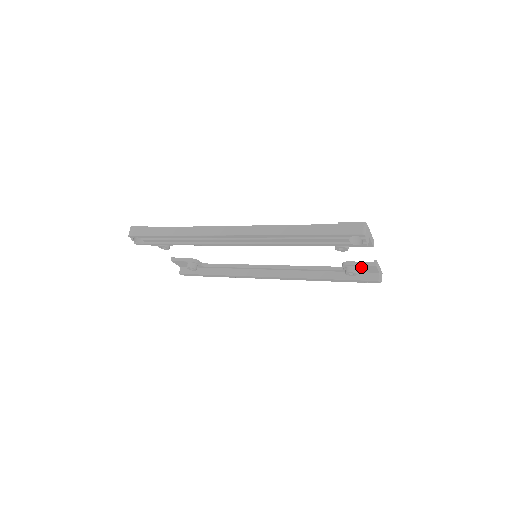
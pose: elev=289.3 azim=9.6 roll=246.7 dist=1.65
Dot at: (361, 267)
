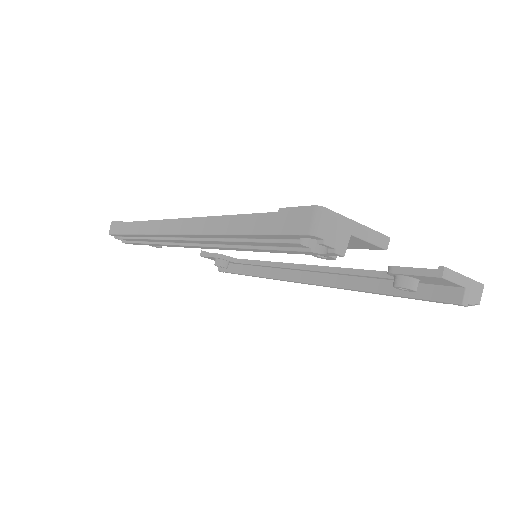
Dot at: (419, 277)
